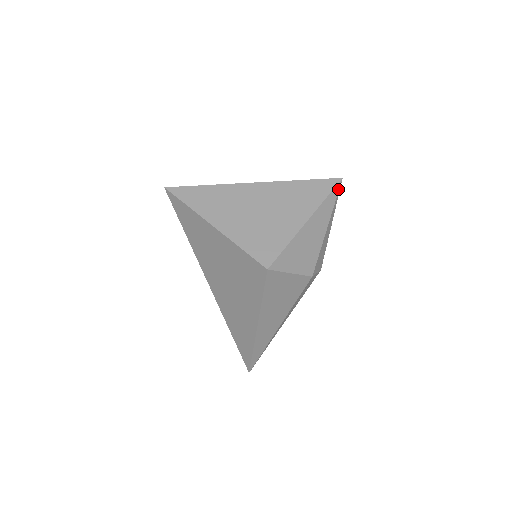
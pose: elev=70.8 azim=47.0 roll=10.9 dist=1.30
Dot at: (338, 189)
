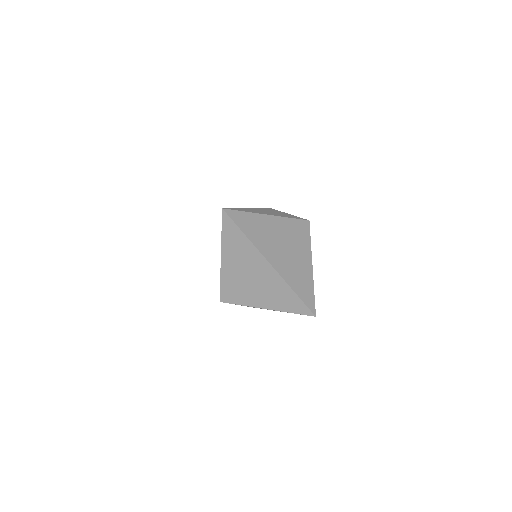
Dot at: (307, 315)
